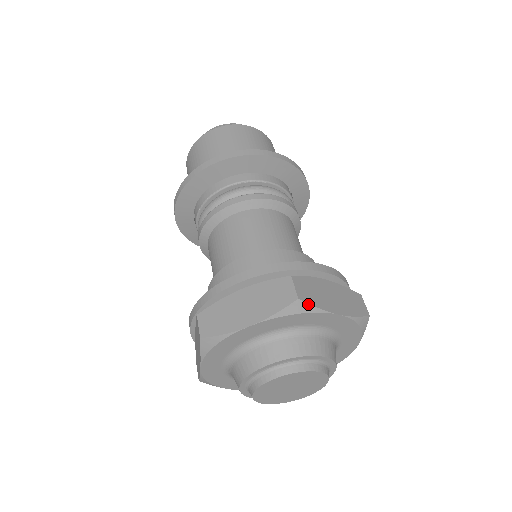
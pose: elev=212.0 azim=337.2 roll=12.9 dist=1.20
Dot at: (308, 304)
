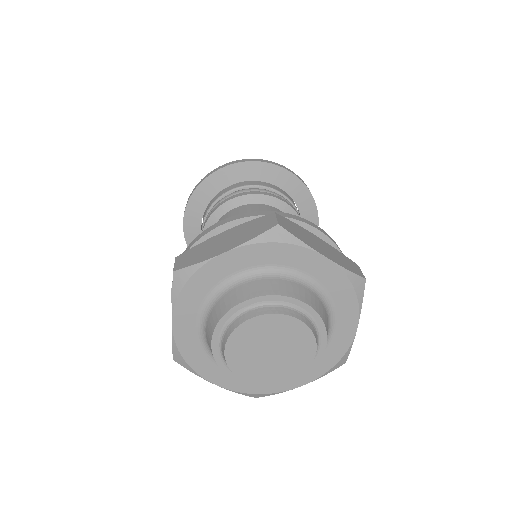
Dot at: (289, 233)
